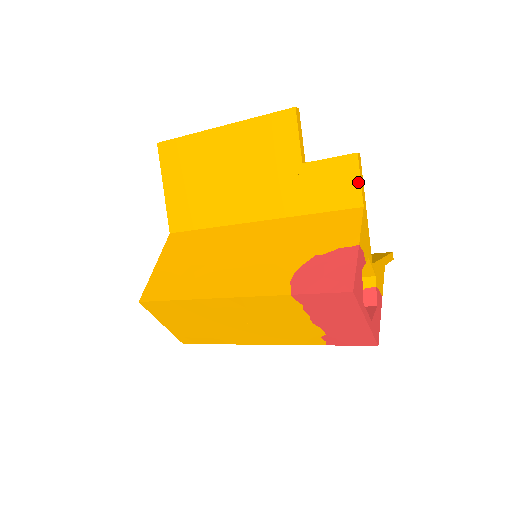
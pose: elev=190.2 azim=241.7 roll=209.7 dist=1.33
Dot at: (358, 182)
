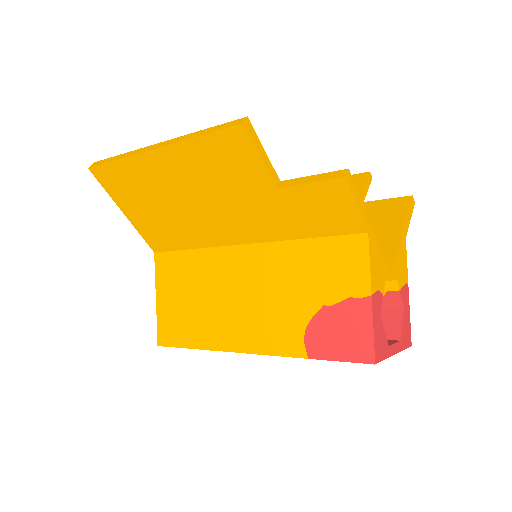
Dot at: (354, 208)
